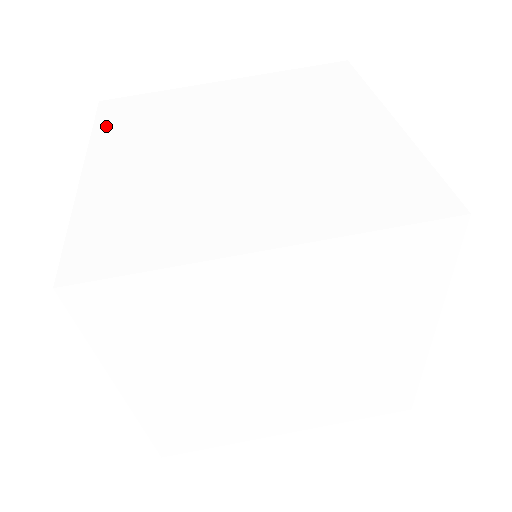
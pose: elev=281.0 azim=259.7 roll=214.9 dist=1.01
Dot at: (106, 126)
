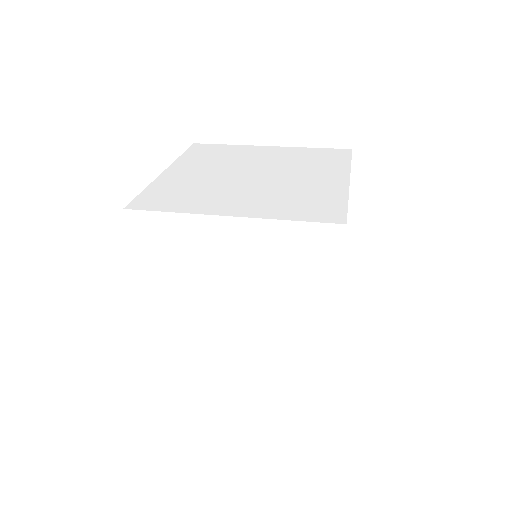
Dot at: occluded
